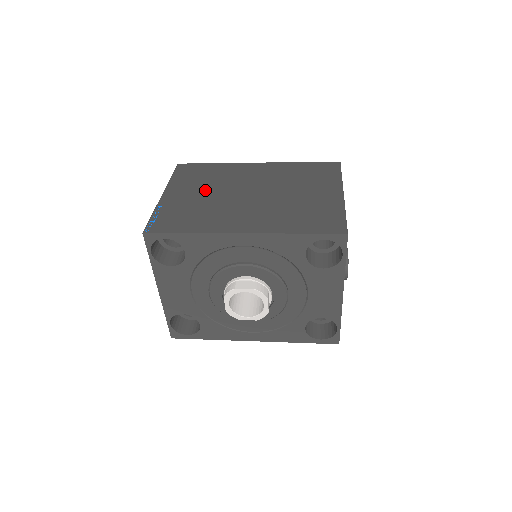
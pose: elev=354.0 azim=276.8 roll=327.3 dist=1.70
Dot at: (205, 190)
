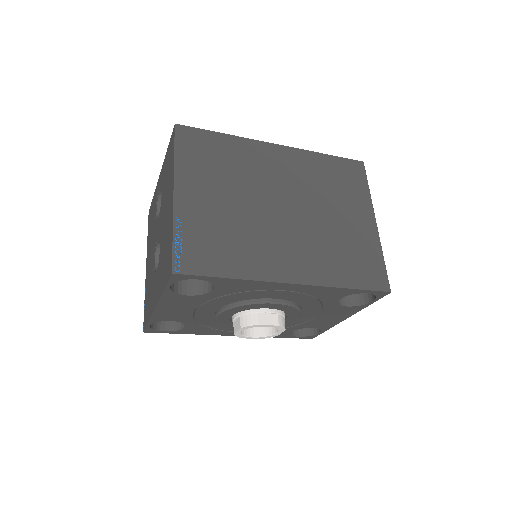
Dot at: (229, 192)
